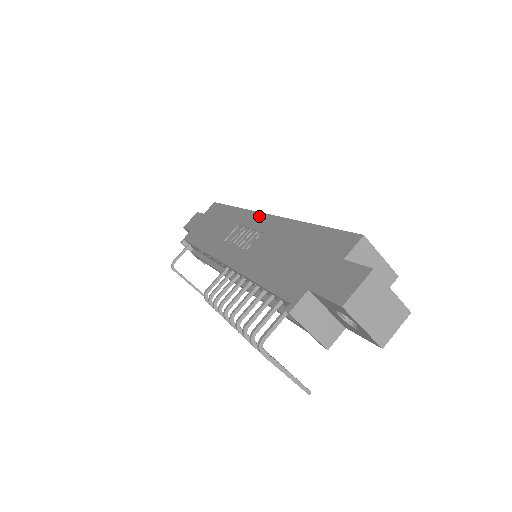
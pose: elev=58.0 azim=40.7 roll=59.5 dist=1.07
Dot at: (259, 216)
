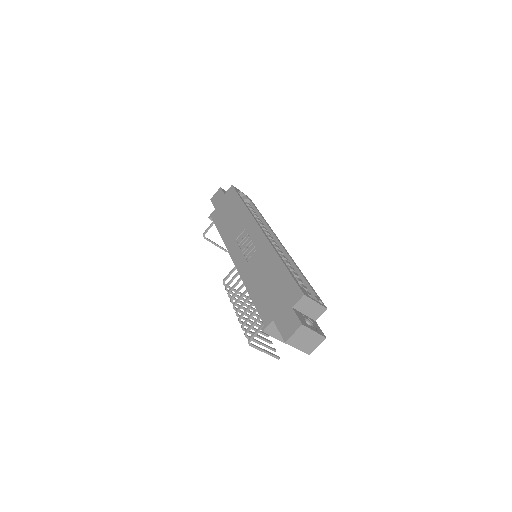
Dot at: (258, 230)
